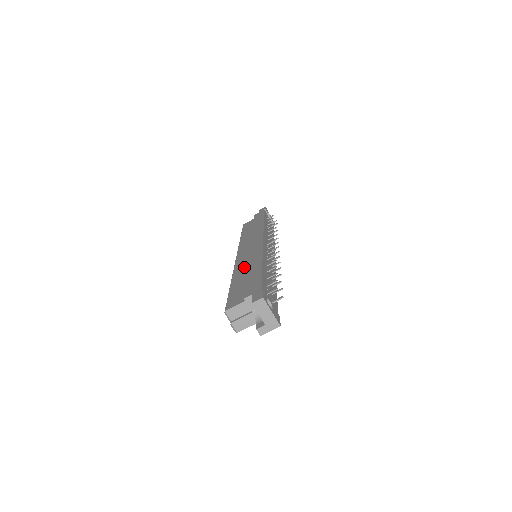
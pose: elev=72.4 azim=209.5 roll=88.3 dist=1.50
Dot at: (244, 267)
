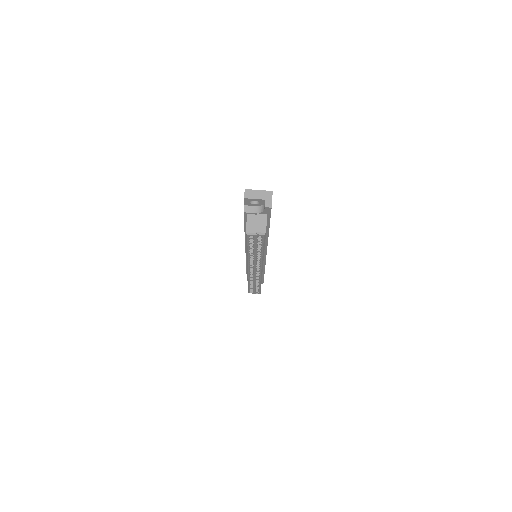
Dot at: occluded
